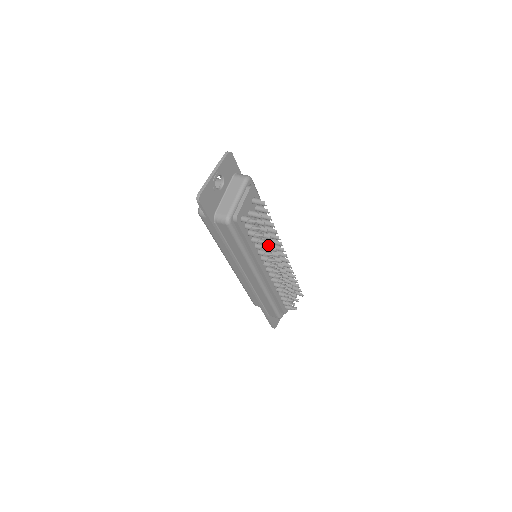
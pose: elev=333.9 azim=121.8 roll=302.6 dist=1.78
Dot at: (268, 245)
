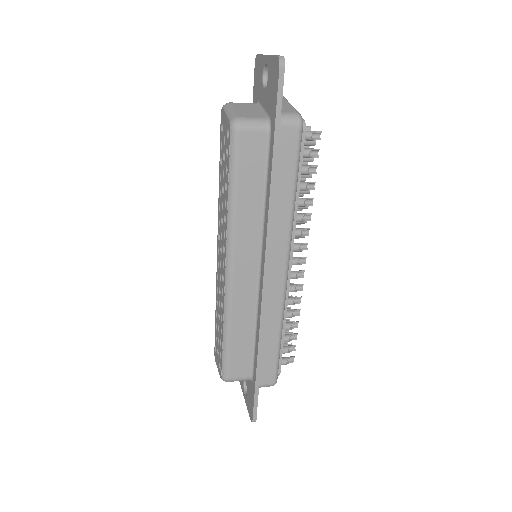
Dot at: occluded
